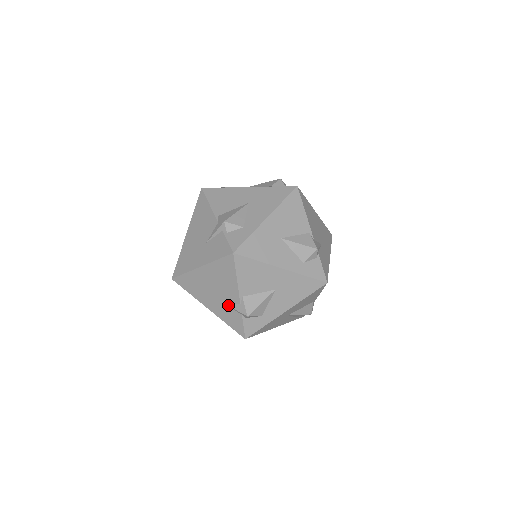
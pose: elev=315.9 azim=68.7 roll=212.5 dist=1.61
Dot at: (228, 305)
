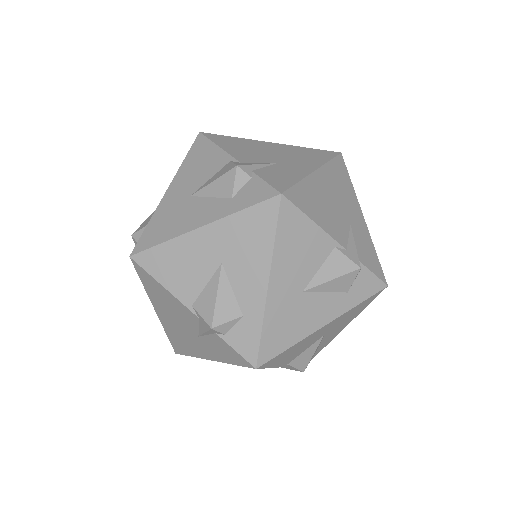
Dot at: occluded
